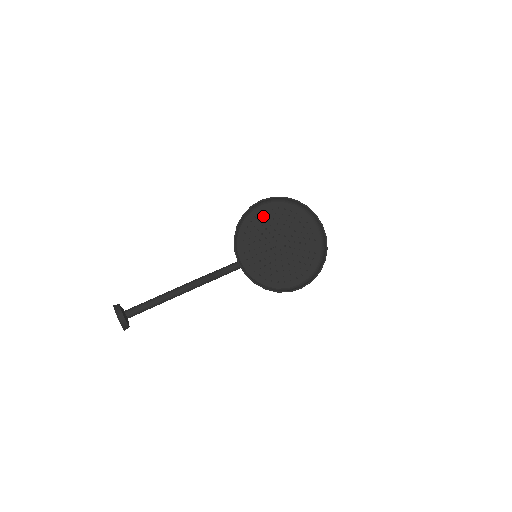
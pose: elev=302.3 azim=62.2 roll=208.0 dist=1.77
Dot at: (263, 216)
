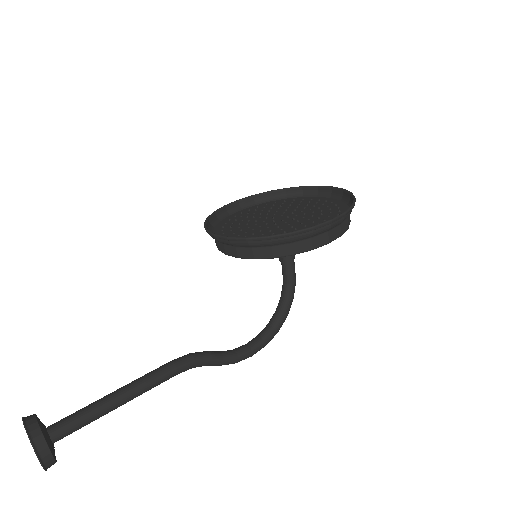
Dot at: (246, 214)
